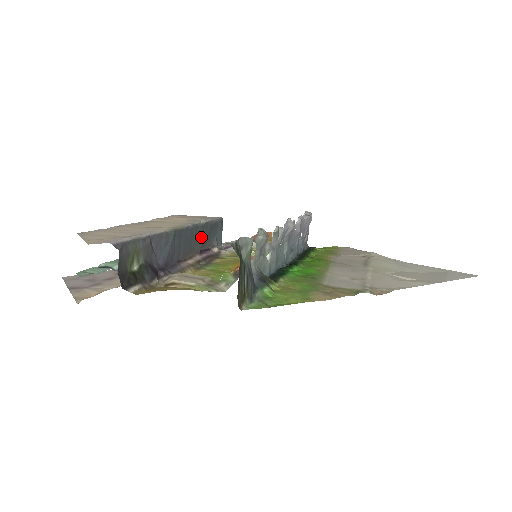
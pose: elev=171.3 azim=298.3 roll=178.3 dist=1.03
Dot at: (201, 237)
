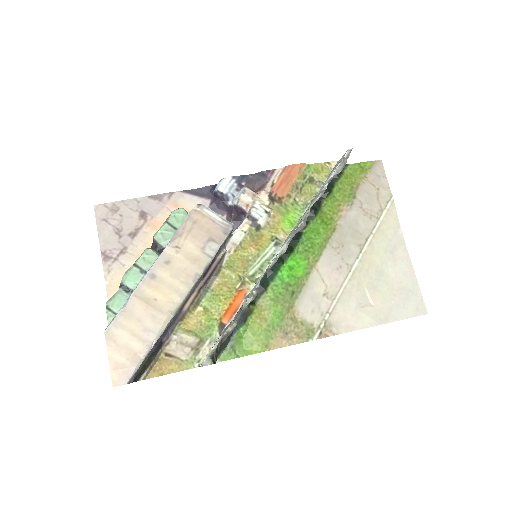
Dot at: occluded
